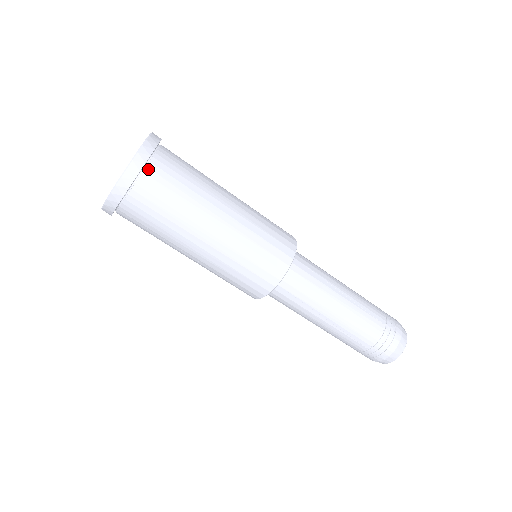
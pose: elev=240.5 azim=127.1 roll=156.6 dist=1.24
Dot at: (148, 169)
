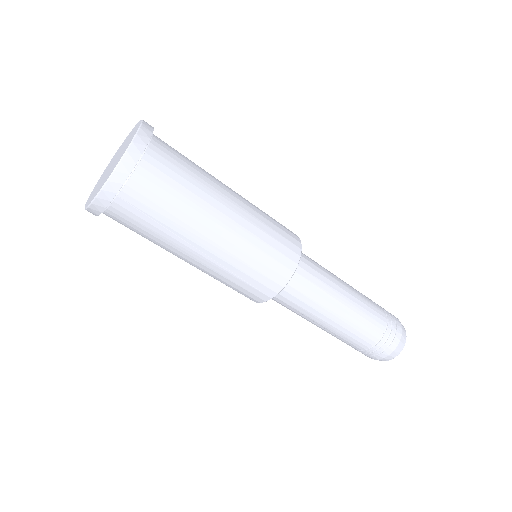
Dot at: (128, 187)
